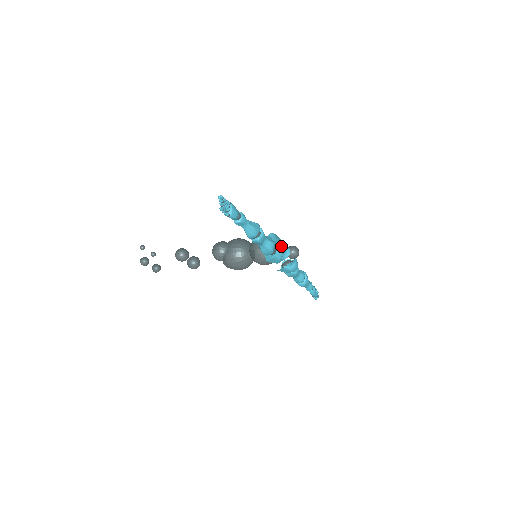
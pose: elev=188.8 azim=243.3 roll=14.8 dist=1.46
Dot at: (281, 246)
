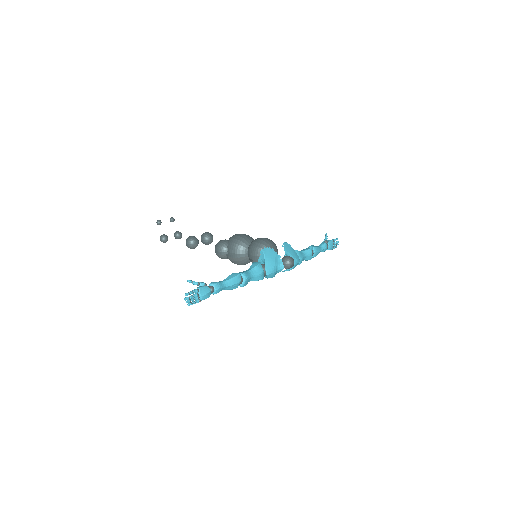
Dot at: (271, 270)
